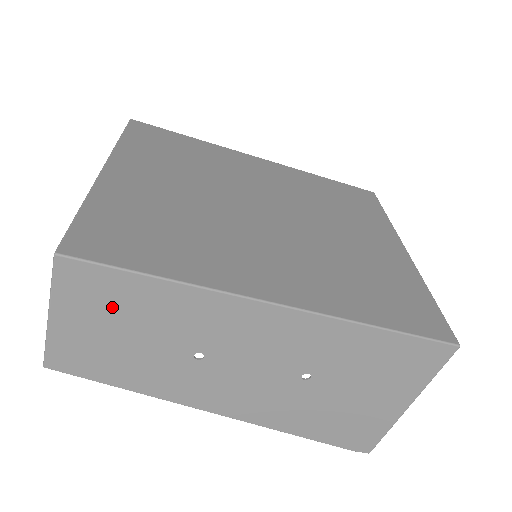
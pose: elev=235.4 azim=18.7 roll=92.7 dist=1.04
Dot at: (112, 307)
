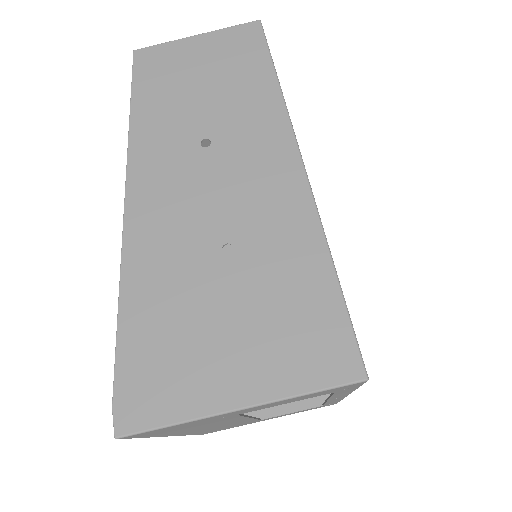
Dot at: (229, 65)
